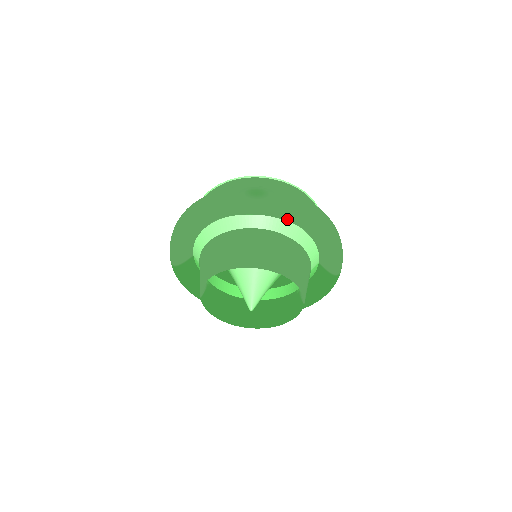
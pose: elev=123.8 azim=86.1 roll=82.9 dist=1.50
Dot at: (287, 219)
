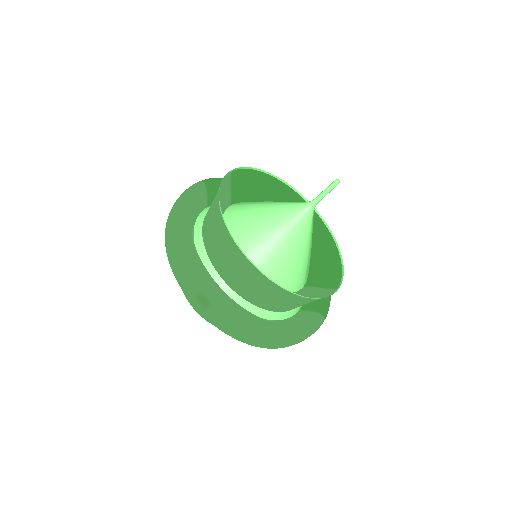
Dot at: occluded
